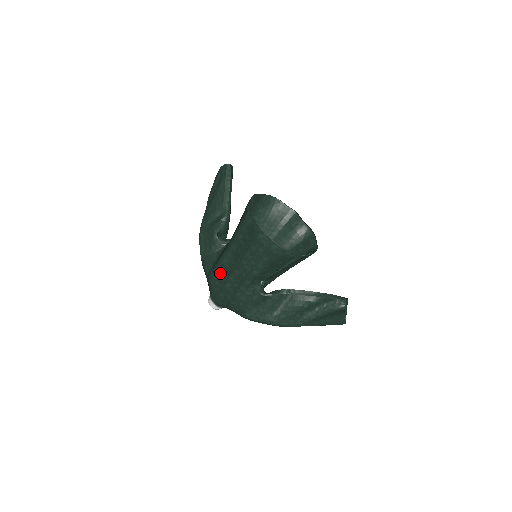
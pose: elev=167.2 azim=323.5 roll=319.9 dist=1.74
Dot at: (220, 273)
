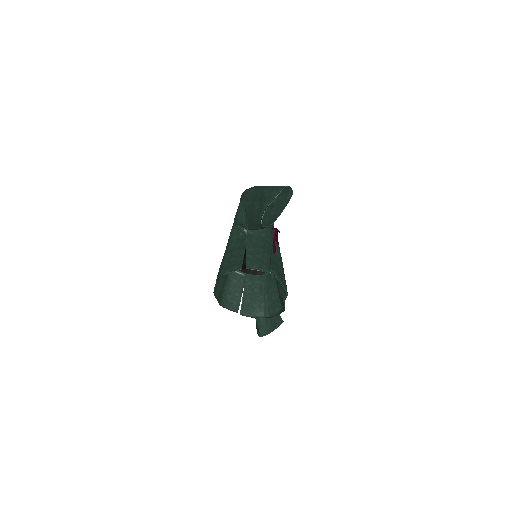
Dot at: occluded
